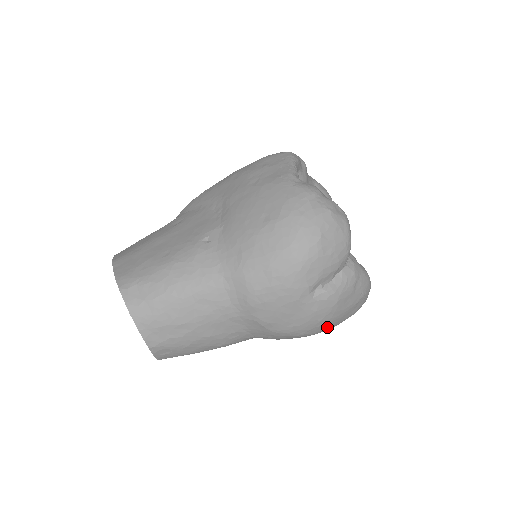
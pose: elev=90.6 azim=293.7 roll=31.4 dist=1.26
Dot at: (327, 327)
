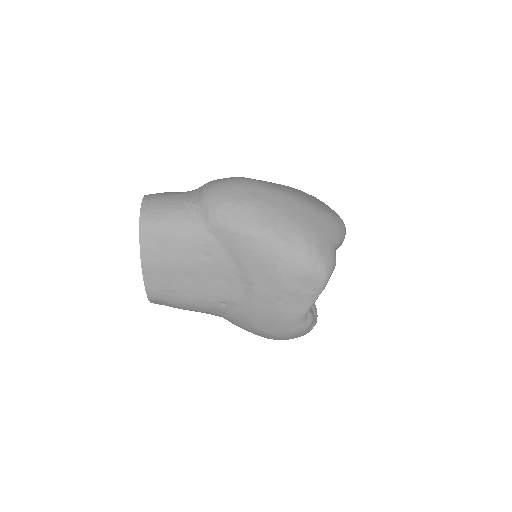
Dot at: occluded
